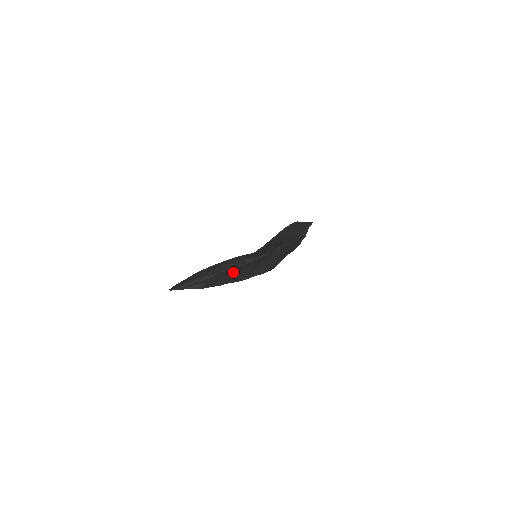
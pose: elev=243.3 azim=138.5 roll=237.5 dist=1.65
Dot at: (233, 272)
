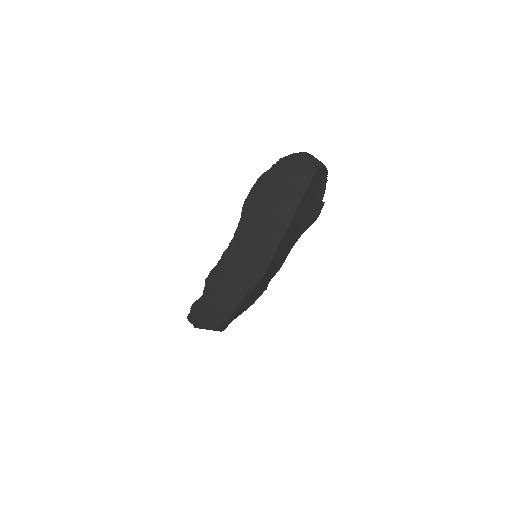
Dot at: (314, 195)
